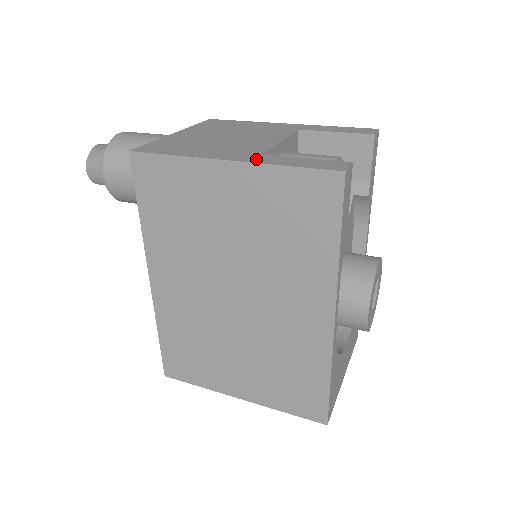
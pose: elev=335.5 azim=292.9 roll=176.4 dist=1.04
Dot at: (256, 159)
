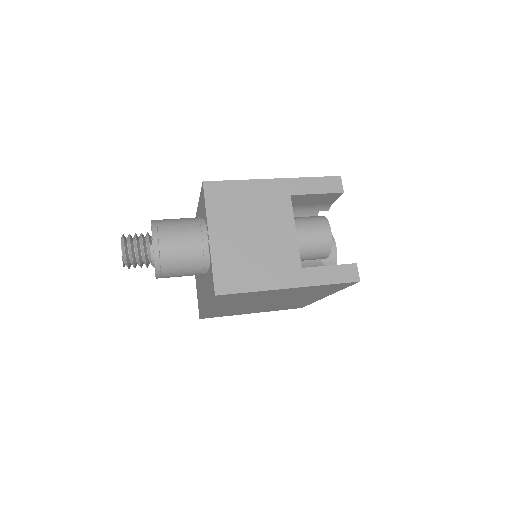
Dot at: (305, 280)
